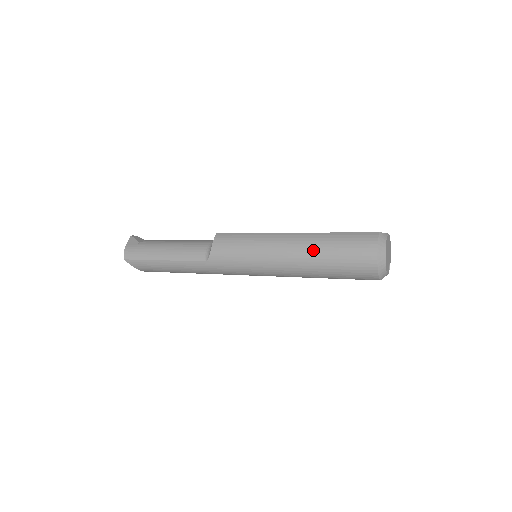
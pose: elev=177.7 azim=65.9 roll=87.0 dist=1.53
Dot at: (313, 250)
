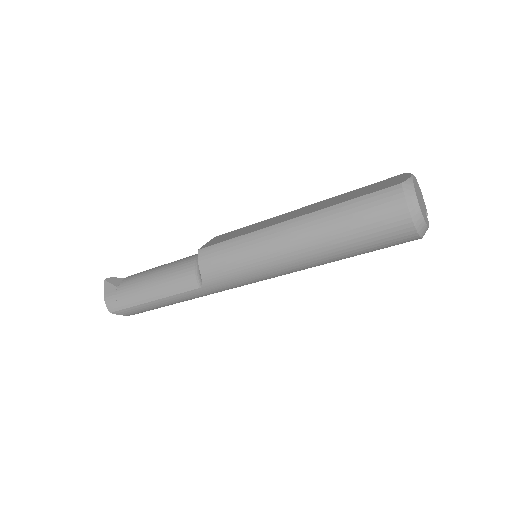
Dot at: (324, 236)
